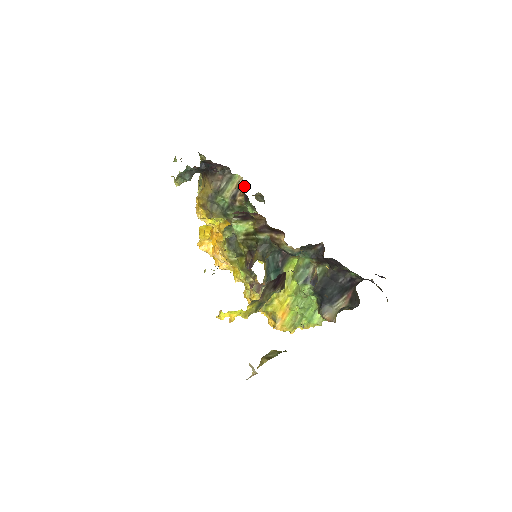
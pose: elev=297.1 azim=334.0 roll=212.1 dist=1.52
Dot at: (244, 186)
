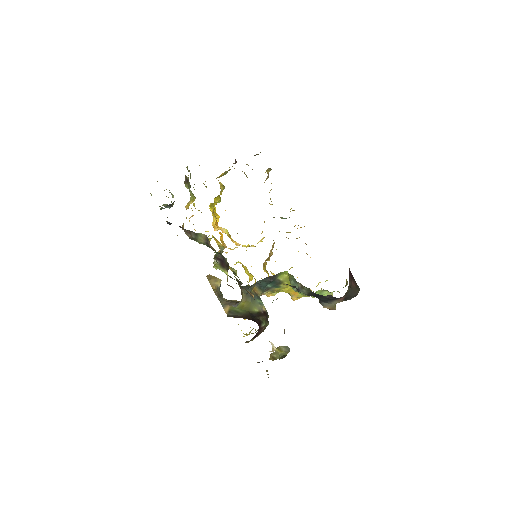
Dot at: occluded
